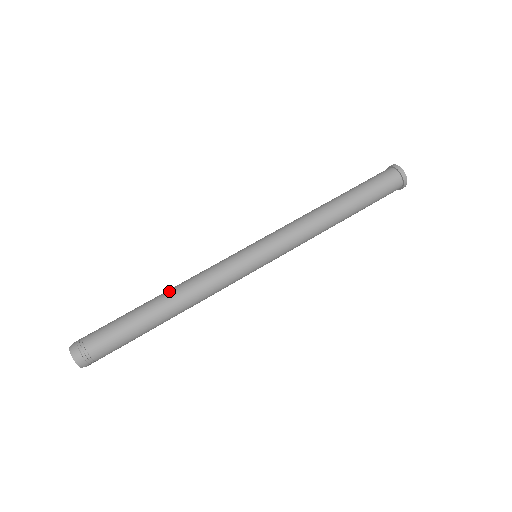
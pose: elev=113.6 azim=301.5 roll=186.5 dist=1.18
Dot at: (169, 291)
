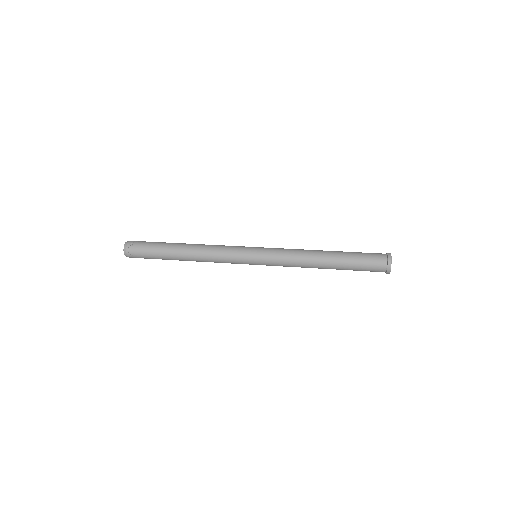
Dot at: occluded
